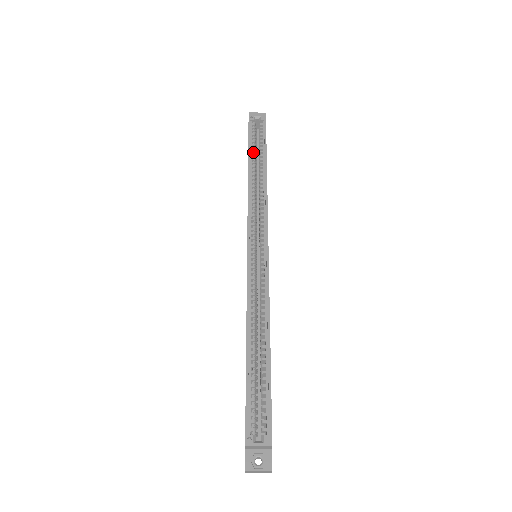
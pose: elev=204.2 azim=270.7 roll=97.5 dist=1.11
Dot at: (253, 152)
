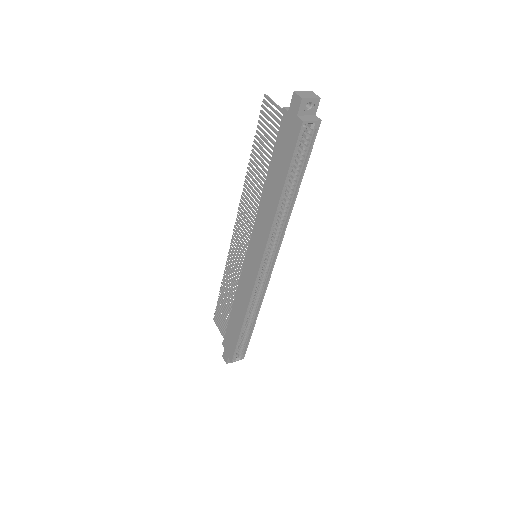
Dot at: occluded
